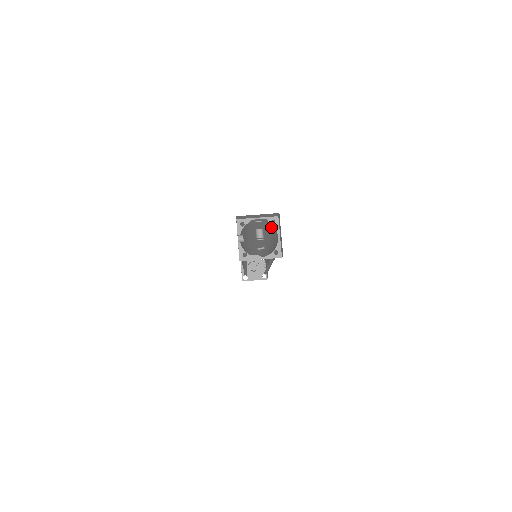
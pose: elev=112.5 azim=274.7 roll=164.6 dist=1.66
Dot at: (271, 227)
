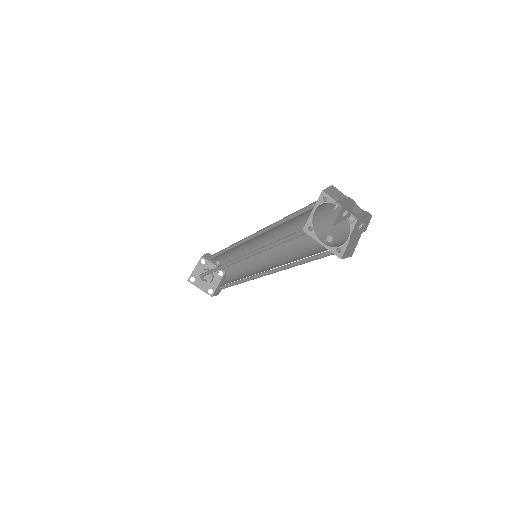
Dot at: (317, 207)
